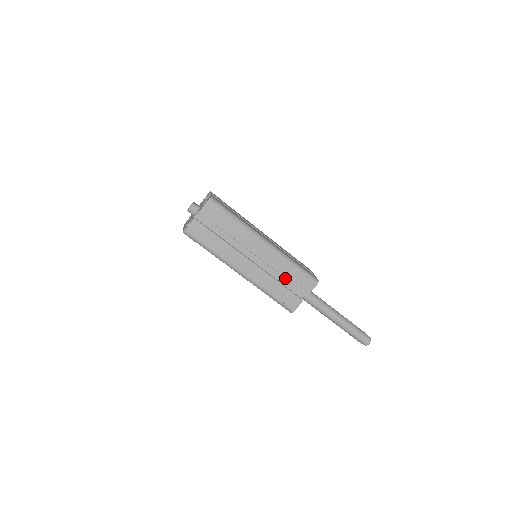
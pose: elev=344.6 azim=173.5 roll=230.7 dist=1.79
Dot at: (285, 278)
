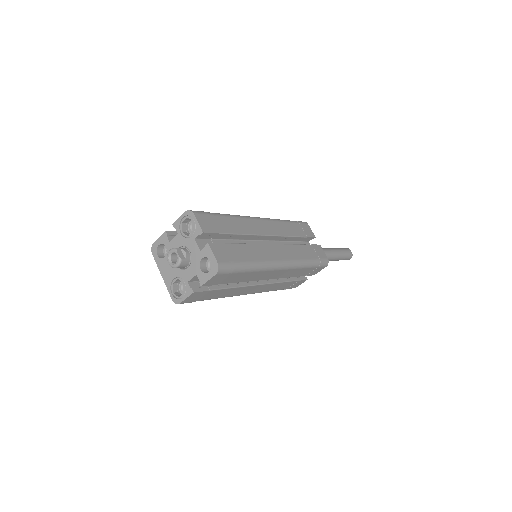
Dot at: occluded
